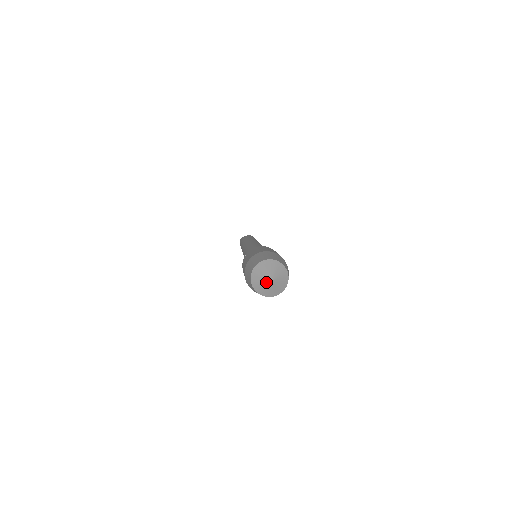
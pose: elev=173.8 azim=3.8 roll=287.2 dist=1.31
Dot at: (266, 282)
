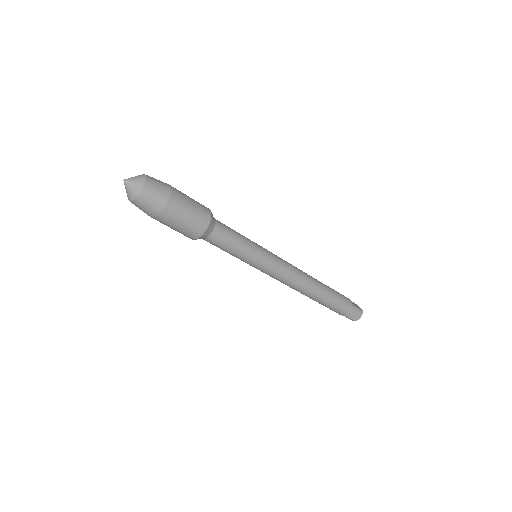
Dot at: occluded
